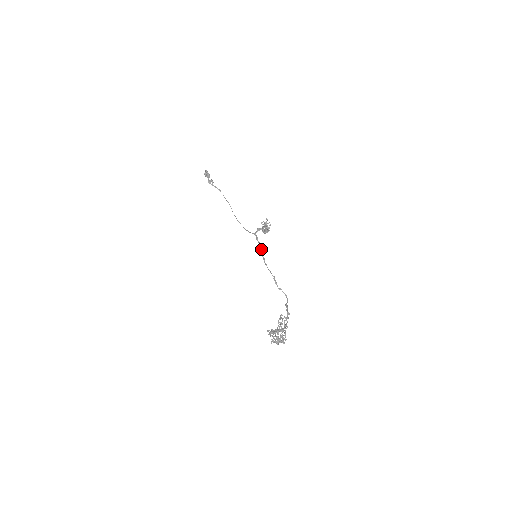
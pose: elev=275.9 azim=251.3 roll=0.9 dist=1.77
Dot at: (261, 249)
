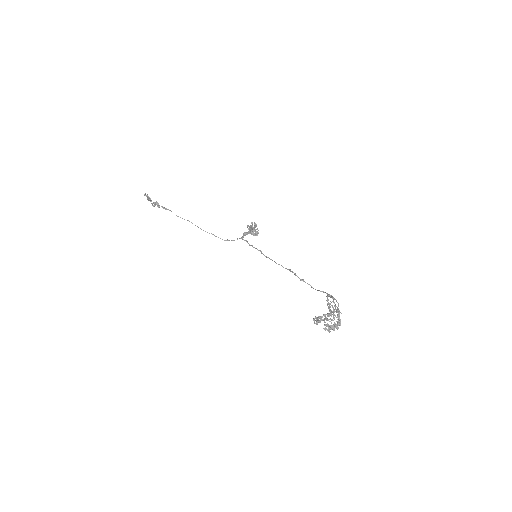
Dot at: (258, 250)
